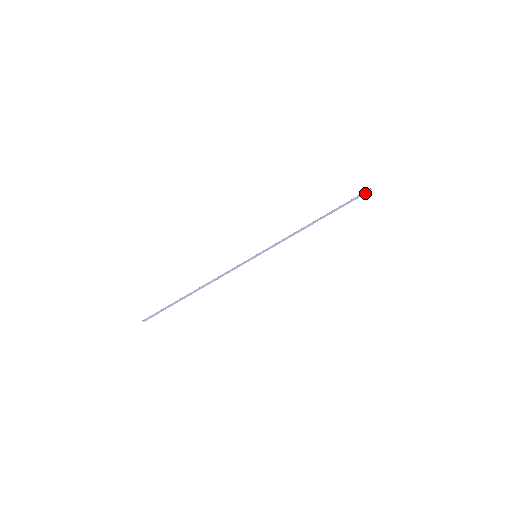
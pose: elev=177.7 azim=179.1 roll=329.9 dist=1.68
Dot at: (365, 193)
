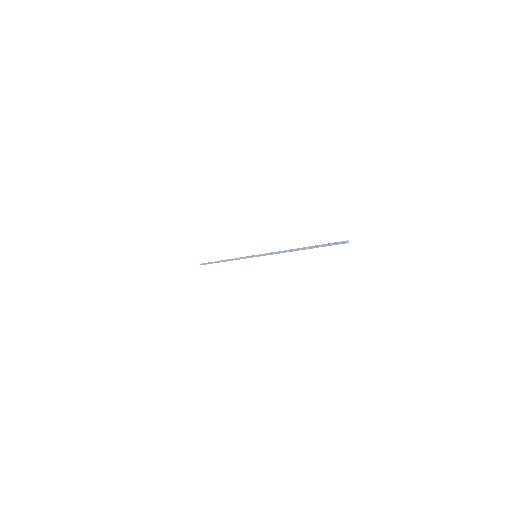
Dot at: (340, 243)
